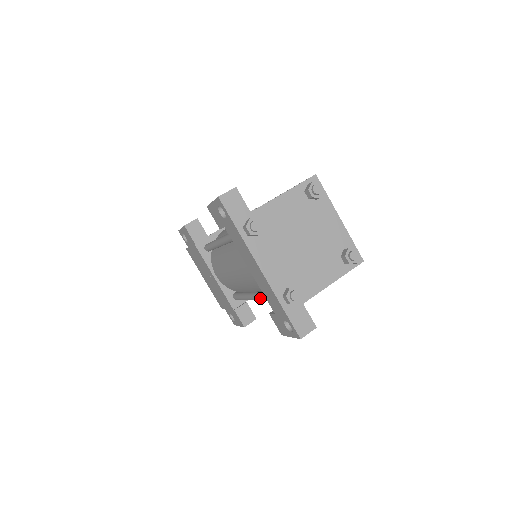
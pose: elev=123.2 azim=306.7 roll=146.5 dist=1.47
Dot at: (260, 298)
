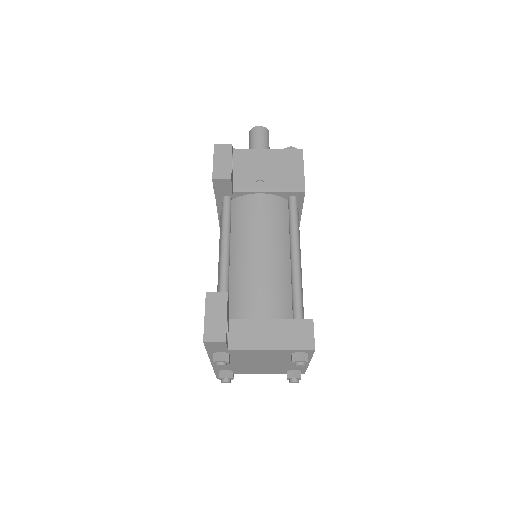
Dot at: occluded
